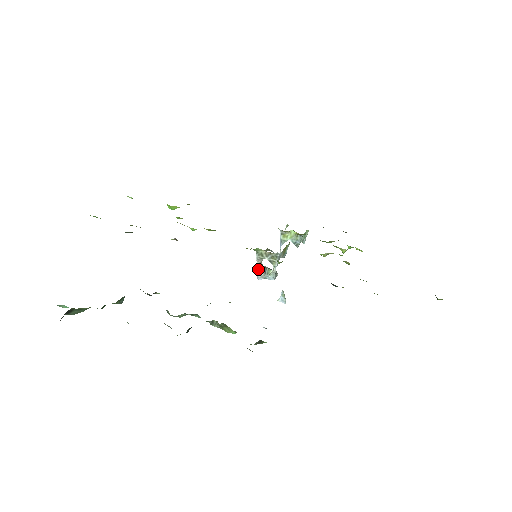
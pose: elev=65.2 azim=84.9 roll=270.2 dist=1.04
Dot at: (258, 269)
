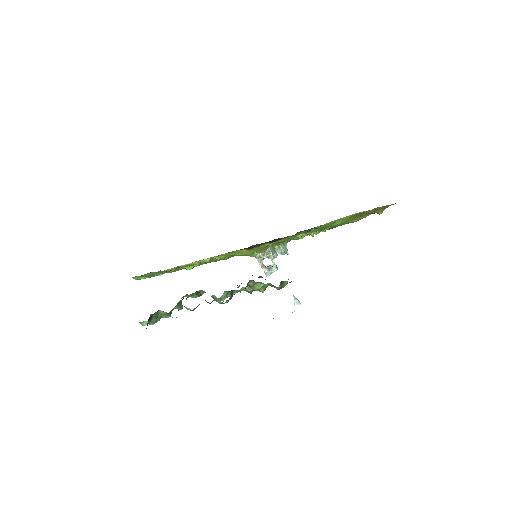
Dot at: (263, 269)
